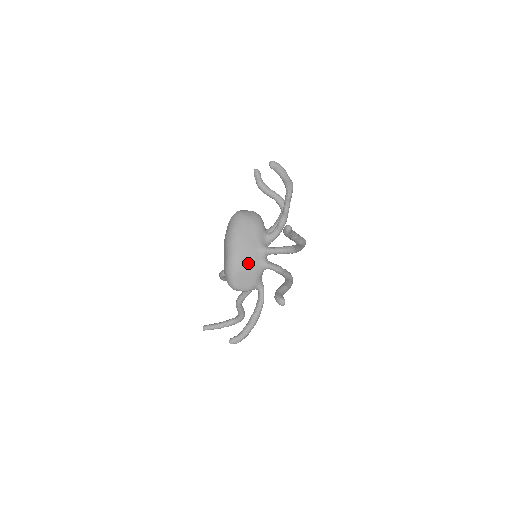
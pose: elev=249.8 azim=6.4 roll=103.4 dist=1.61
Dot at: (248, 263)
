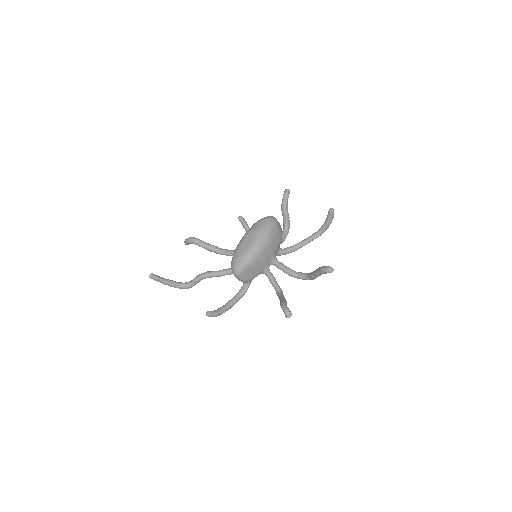
Dot at: (261, 263)
